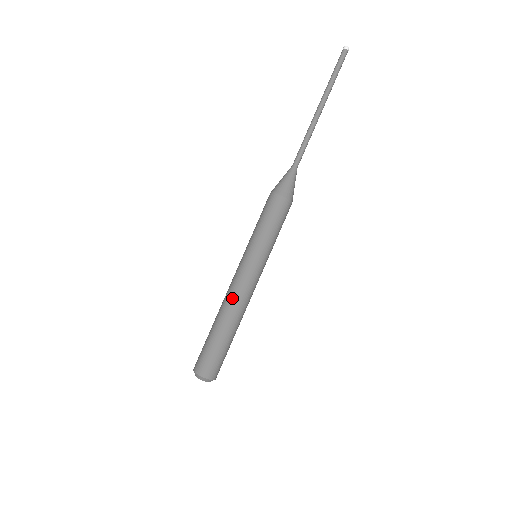
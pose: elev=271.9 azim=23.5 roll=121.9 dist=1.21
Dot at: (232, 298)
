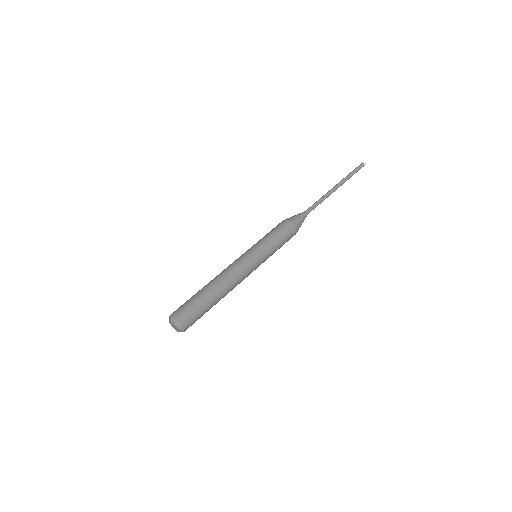
Dot at: (224, 271)
